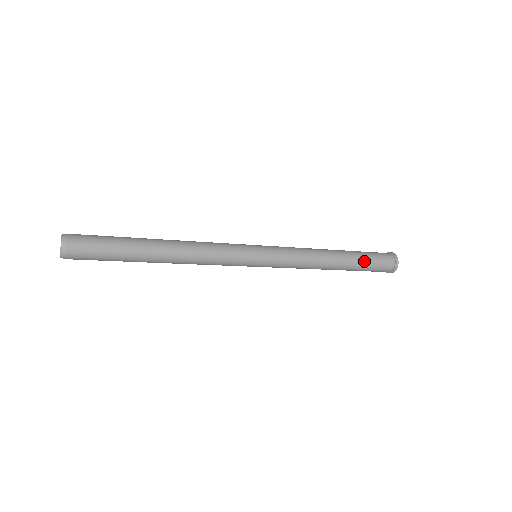
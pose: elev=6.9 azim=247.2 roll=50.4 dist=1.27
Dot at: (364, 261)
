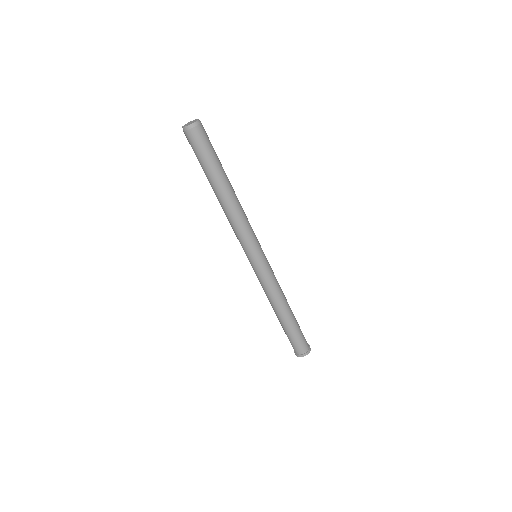
Dot at: (298, 326)
